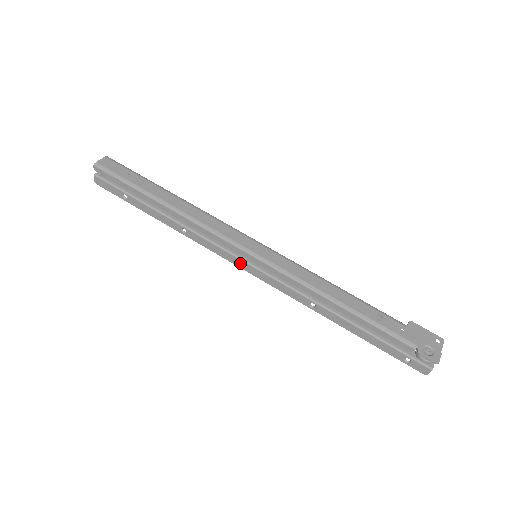
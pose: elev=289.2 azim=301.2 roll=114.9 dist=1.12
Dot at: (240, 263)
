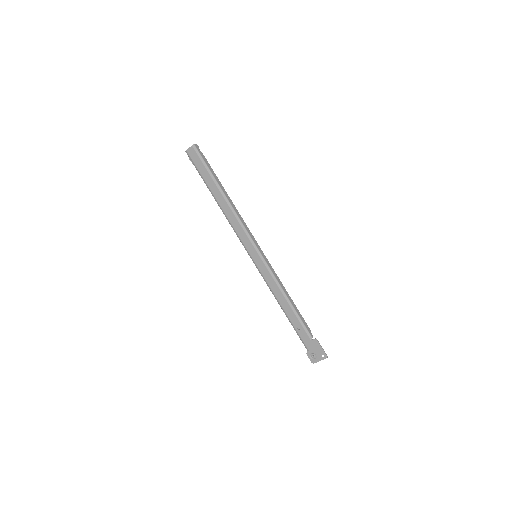
Dot at: occluded
